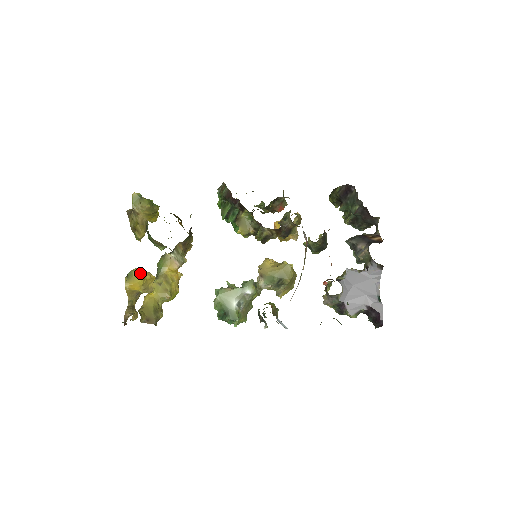
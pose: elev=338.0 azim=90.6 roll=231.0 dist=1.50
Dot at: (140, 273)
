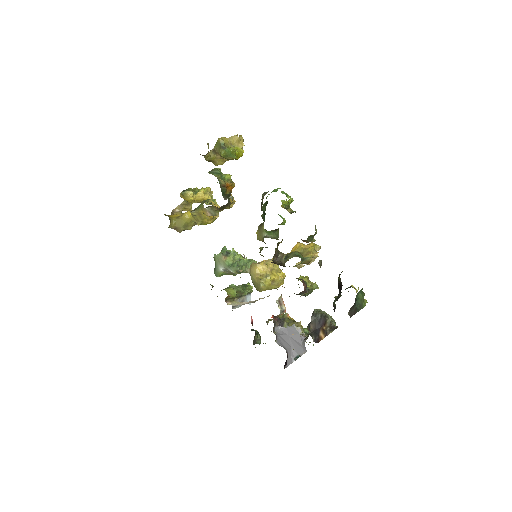
Dot at: (191, 197)
